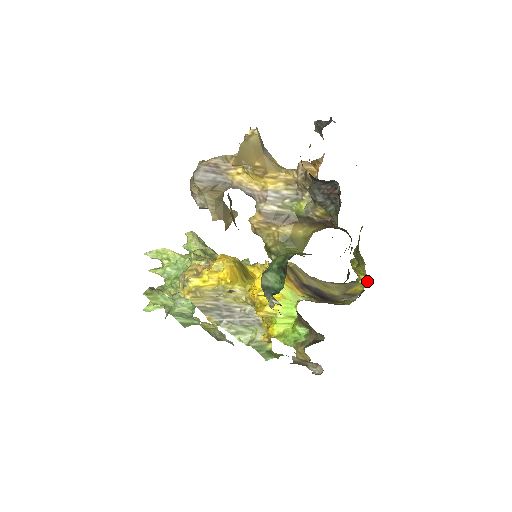
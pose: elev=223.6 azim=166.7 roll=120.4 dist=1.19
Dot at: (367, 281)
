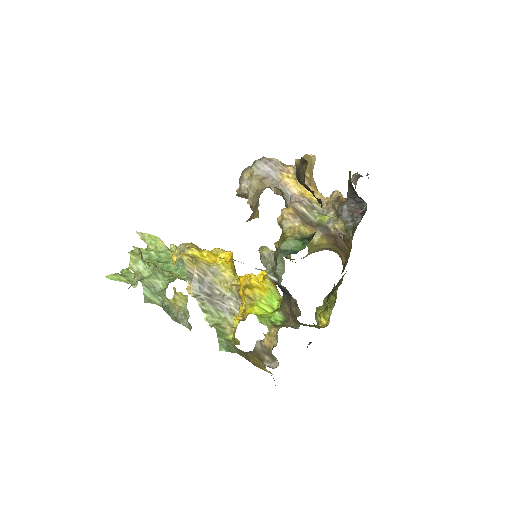
Dot at: (327, 325)
